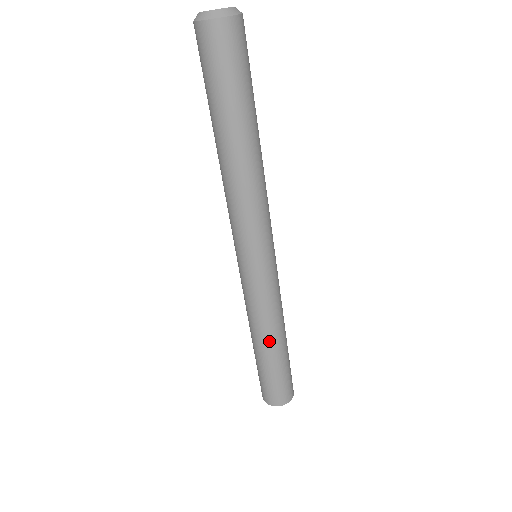
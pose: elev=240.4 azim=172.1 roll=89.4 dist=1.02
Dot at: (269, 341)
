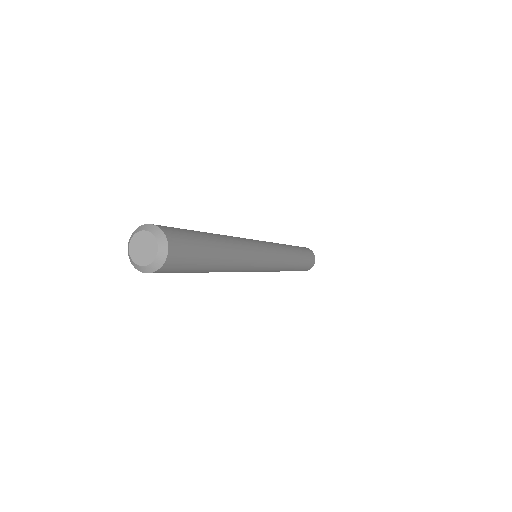
Dot at: (291, 268)
